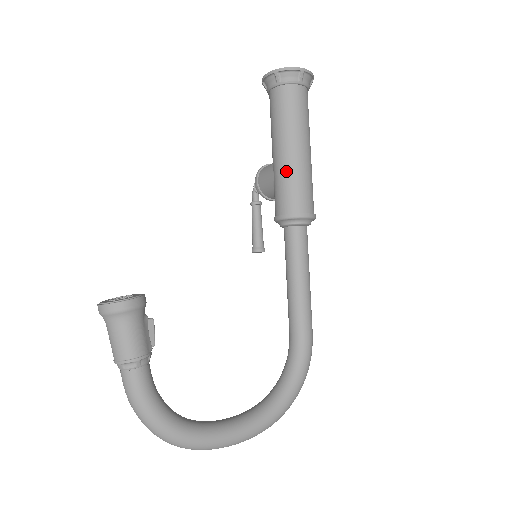
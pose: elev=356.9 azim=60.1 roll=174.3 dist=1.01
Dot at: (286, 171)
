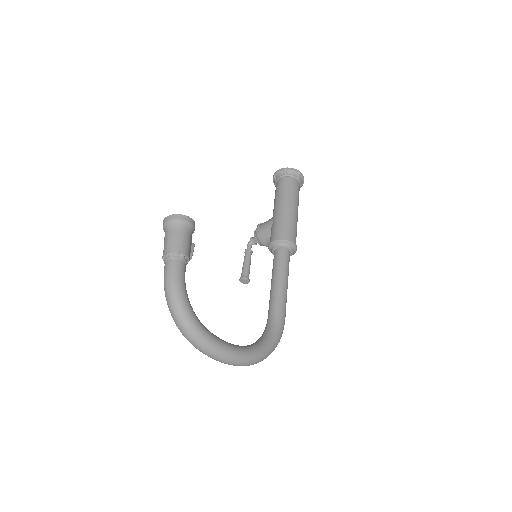
Dot at: (283, 216)
